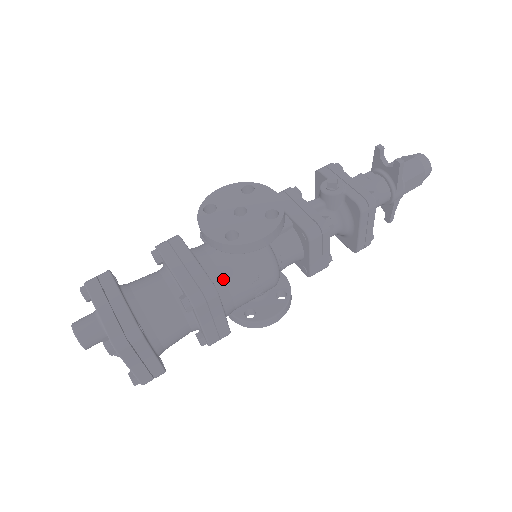
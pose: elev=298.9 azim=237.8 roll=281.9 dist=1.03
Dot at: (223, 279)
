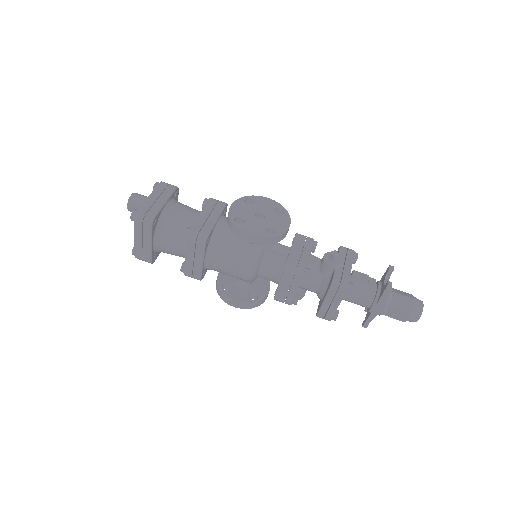
Dot at: (219, 243)
